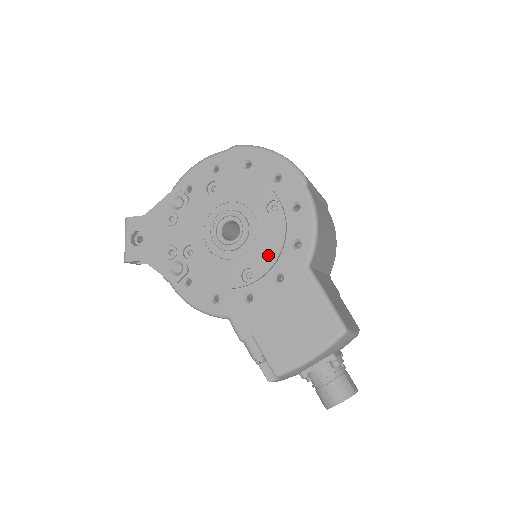
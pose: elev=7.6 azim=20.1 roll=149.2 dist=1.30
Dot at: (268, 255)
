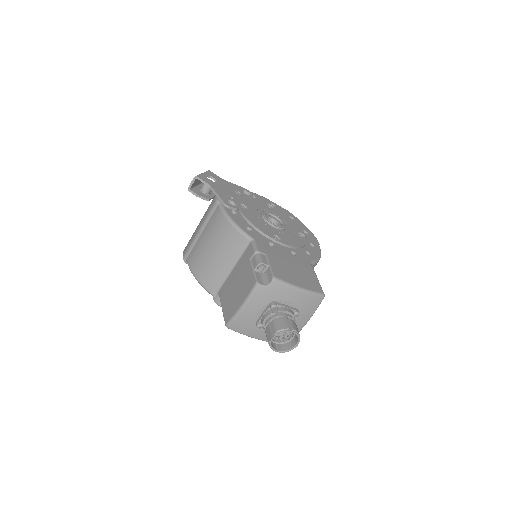
Dot at: (292, 242)
